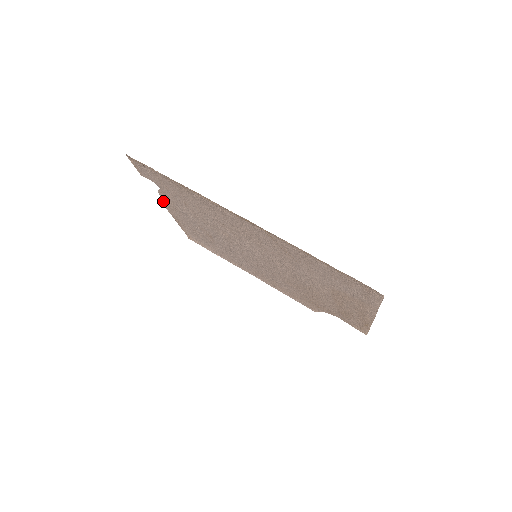
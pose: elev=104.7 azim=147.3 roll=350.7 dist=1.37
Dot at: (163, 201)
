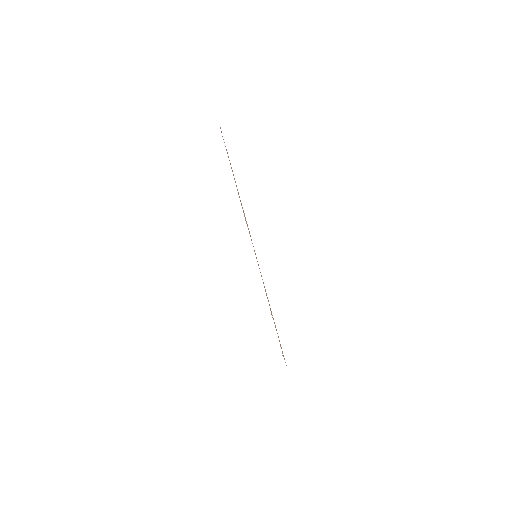
Dot at: occluded
